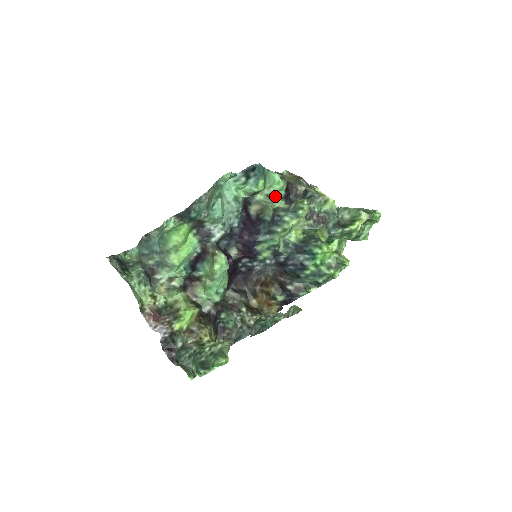
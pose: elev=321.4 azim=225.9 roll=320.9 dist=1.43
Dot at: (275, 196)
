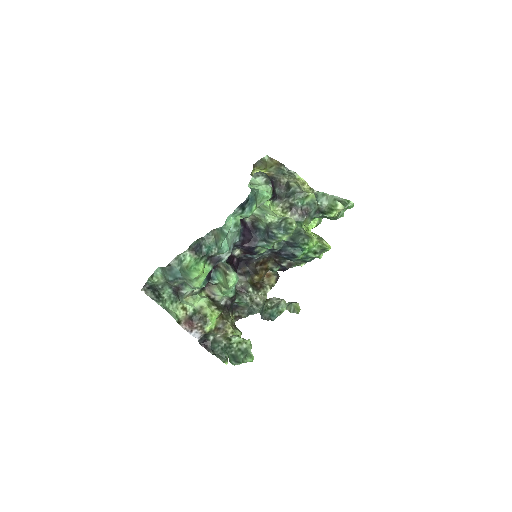
Dot at: occluded
